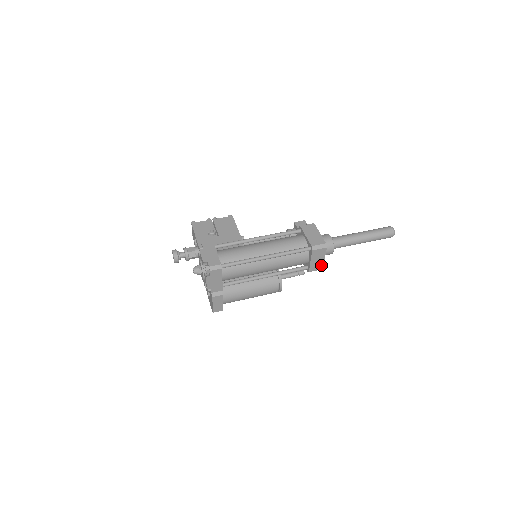
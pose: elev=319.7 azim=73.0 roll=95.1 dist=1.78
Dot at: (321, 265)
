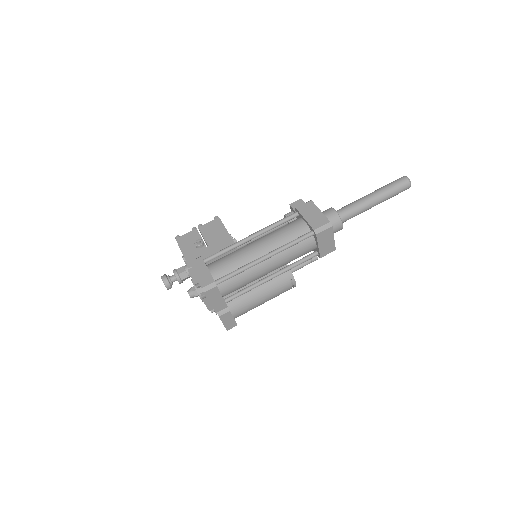
Dot at: (332, 246)
